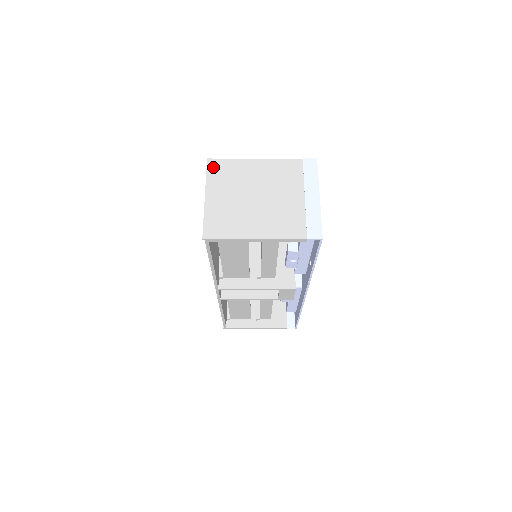
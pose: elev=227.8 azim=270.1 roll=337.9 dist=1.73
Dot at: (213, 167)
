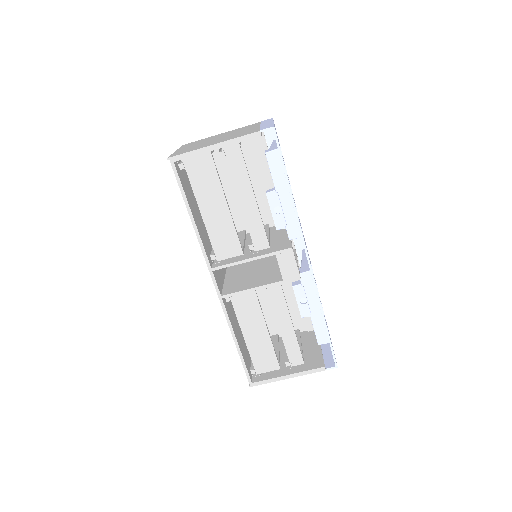
Dot at: occluded
